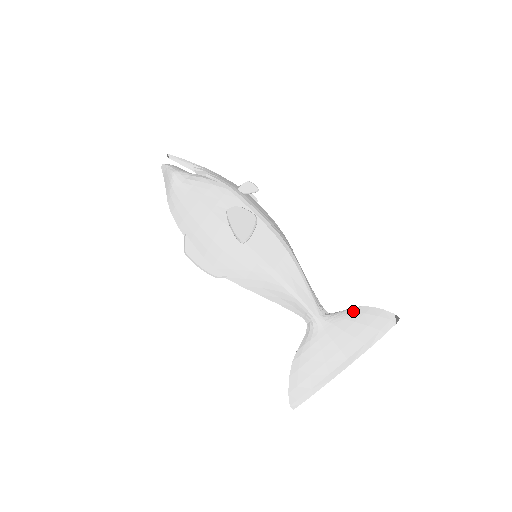
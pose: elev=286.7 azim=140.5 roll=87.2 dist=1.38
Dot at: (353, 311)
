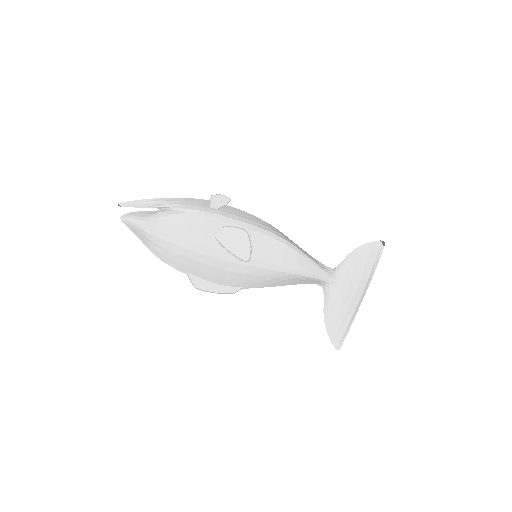
Dot at: (351, 257)
